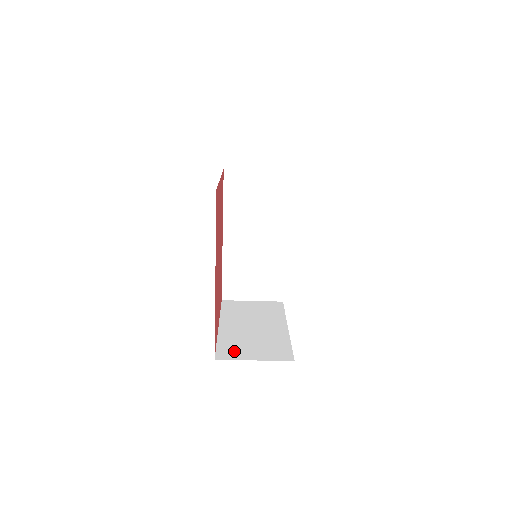
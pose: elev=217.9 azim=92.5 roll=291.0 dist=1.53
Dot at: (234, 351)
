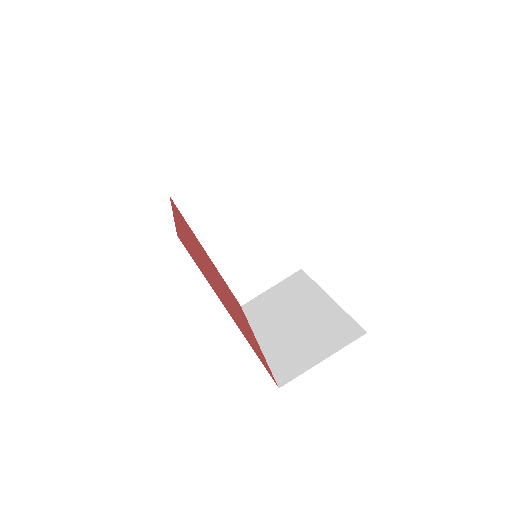
Dot at: occluded
